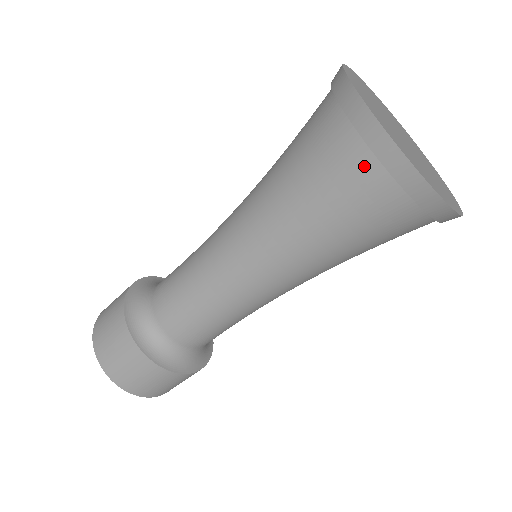
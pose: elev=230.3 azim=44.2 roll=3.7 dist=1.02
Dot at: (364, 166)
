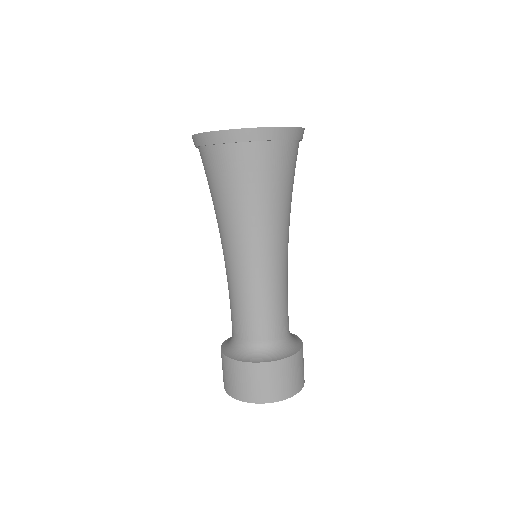
Dot at: (261, 150)
